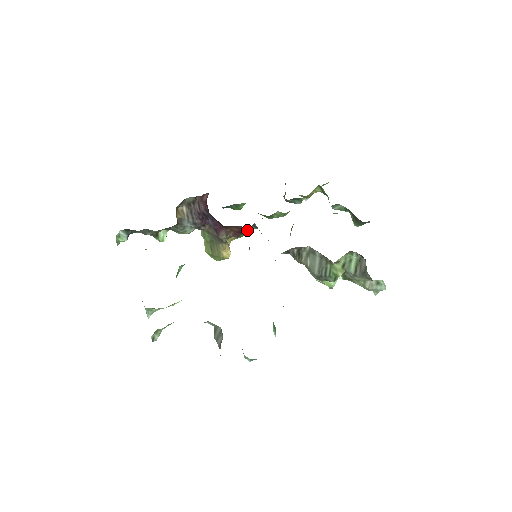
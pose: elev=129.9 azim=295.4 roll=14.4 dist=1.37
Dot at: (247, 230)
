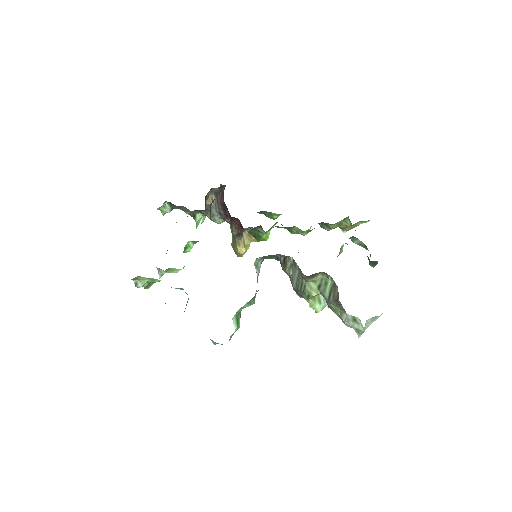
Dot at: (262, 234)
